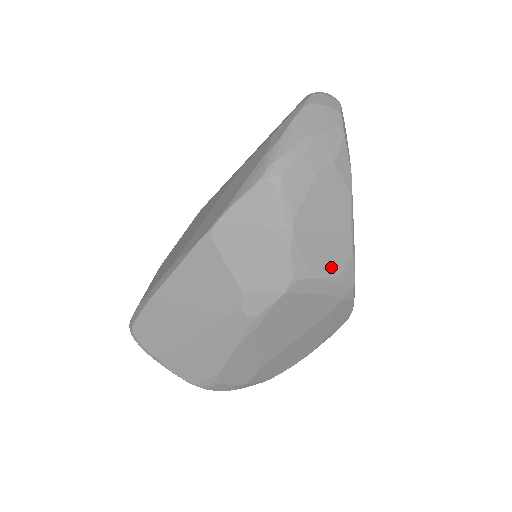
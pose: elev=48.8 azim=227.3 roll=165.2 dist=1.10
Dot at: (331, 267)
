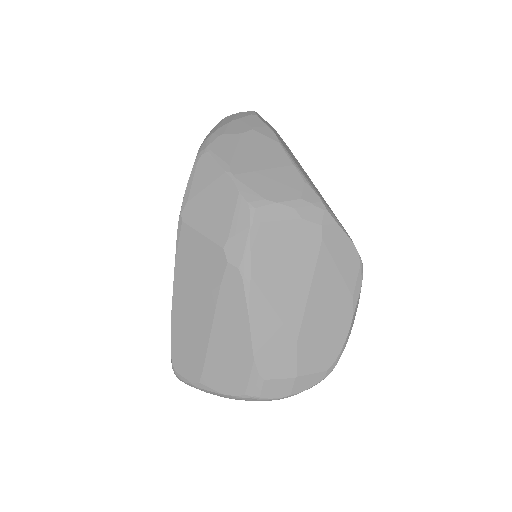
Dot at: (286, 193)
